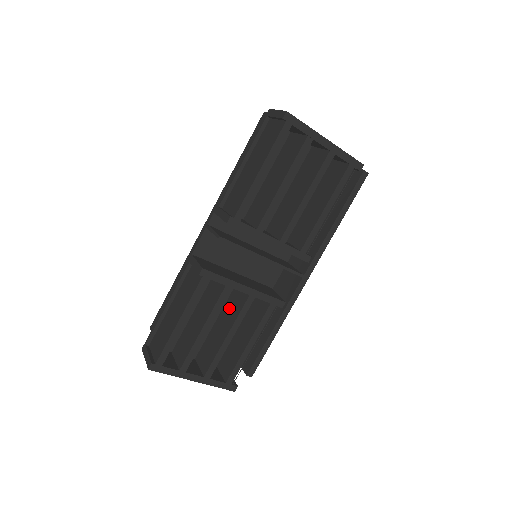
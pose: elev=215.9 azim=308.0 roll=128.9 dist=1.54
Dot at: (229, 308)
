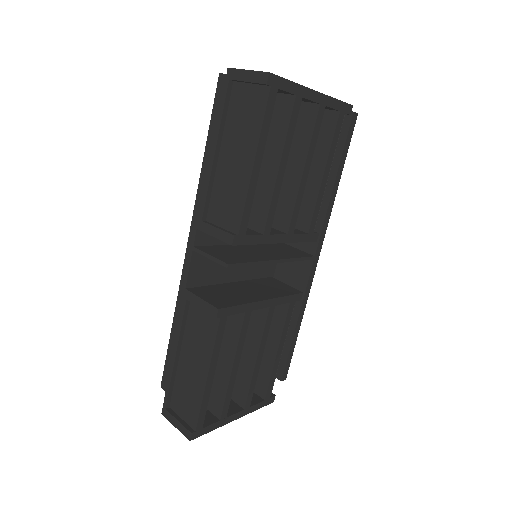
Dot at: occluded
